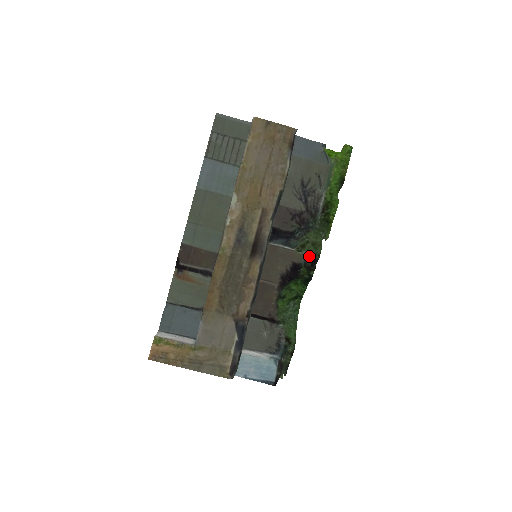
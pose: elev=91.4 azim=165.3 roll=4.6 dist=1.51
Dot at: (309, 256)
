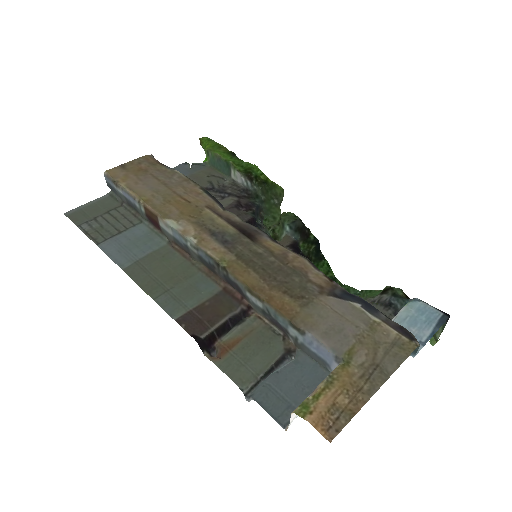
Dot at: (291, 220)
